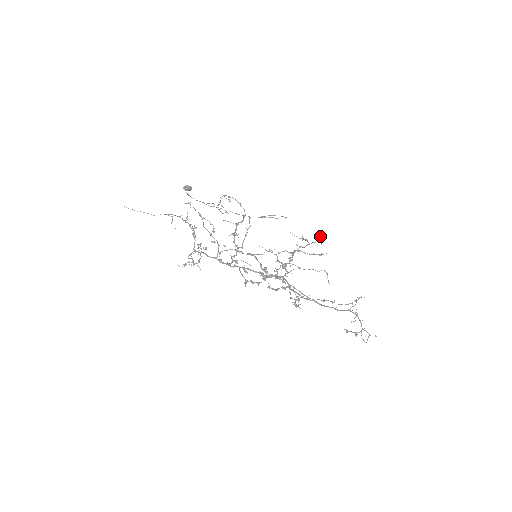
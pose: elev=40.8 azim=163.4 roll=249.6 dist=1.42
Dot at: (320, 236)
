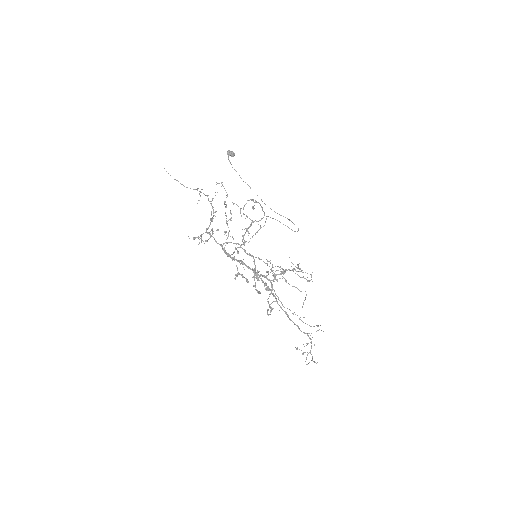
Dot at: occluded
